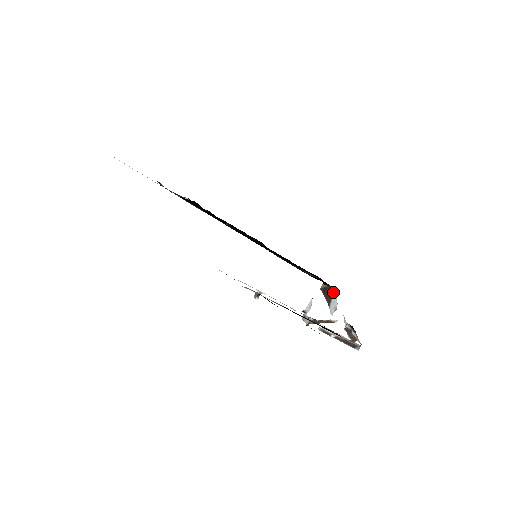
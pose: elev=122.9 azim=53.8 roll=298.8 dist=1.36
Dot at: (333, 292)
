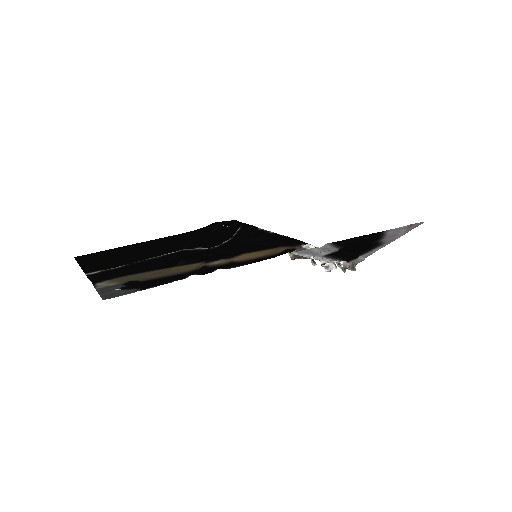
Dot at: (307, 248)
